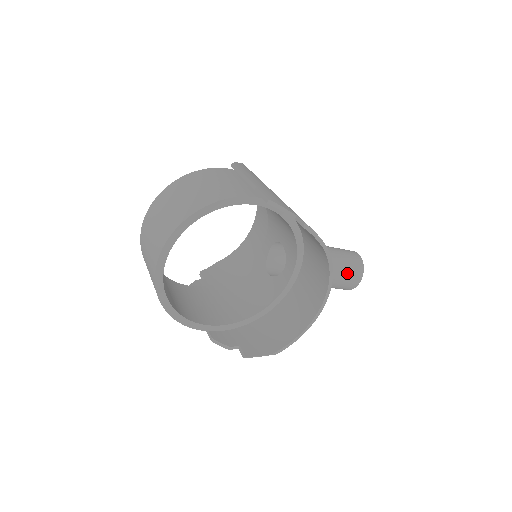
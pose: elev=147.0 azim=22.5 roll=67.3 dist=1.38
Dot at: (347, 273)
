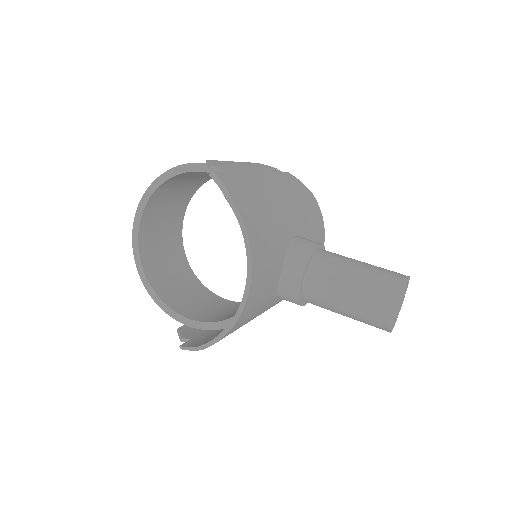
Dot at: (367, 293)
